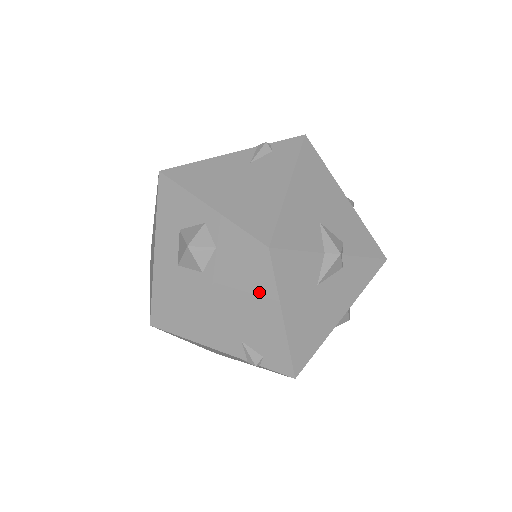
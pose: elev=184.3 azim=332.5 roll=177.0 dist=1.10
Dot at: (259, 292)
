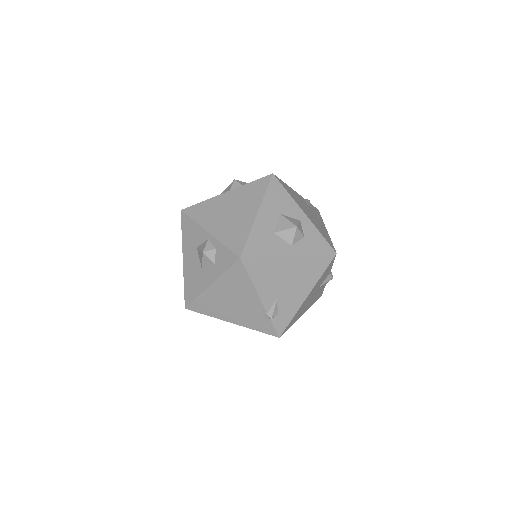
Dot at: (312, 274)
